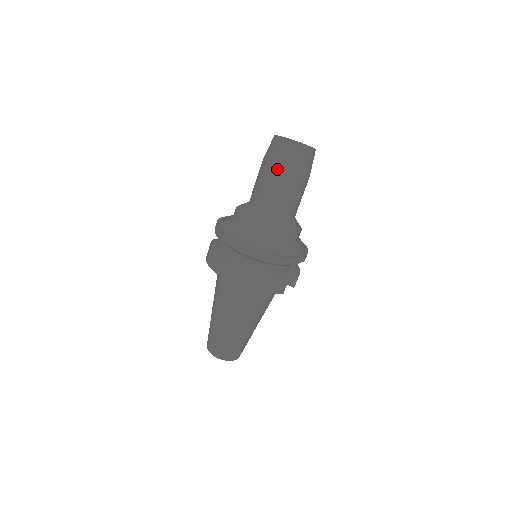
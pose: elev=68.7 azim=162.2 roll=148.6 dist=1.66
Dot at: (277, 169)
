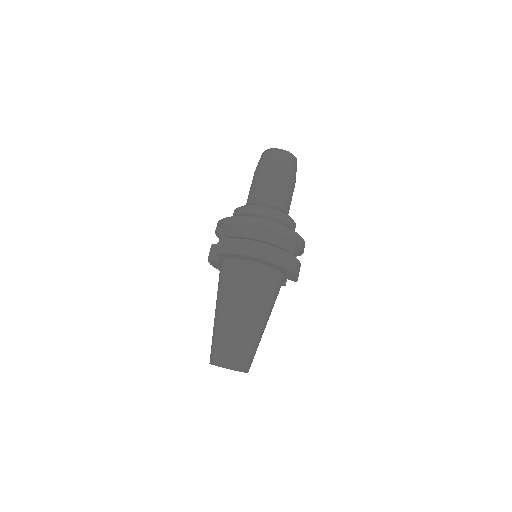
Dot at: (286, 171)
